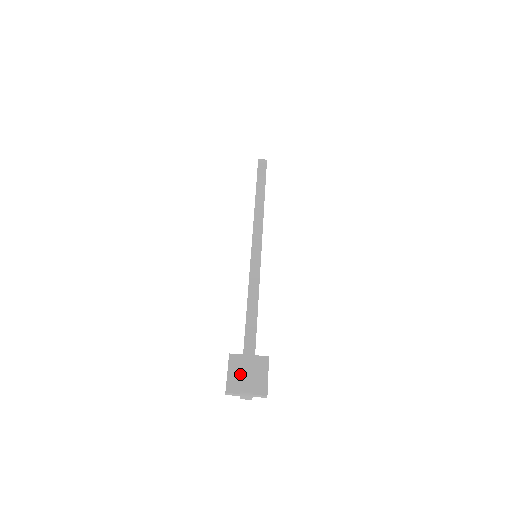
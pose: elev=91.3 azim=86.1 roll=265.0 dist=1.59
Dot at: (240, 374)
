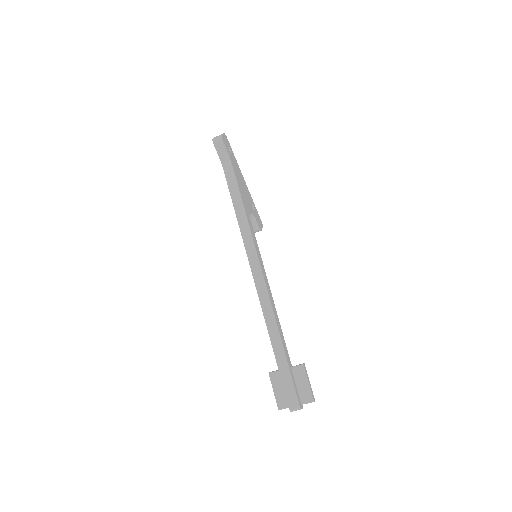
Dot at: occluded
